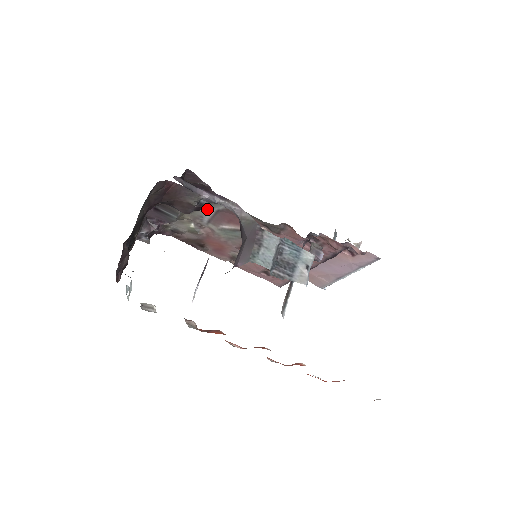
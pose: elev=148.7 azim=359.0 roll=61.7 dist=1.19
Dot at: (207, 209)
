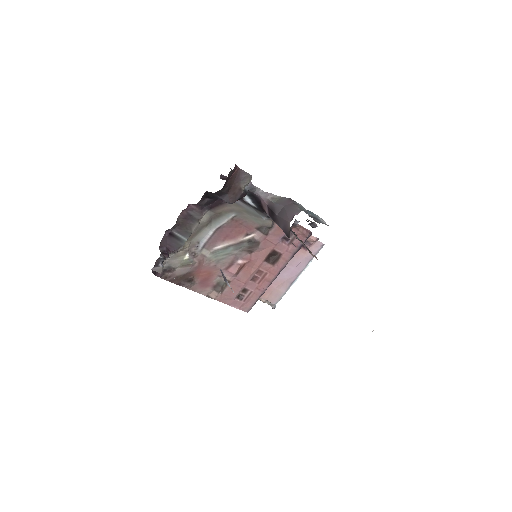
Dot at: (208, 230)
